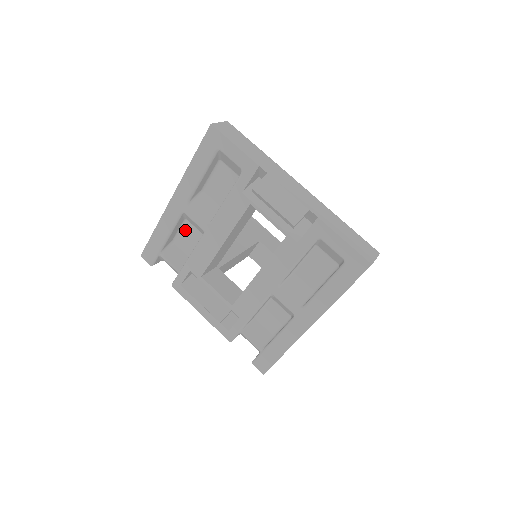
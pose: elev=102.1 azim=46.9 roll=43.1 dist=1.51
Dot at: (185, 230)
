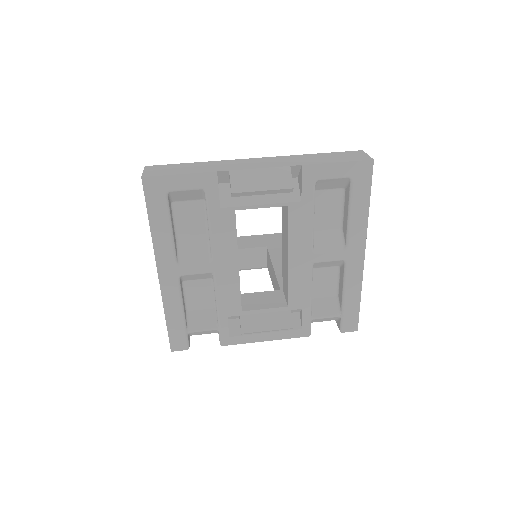
Dot at: (189, 291)
